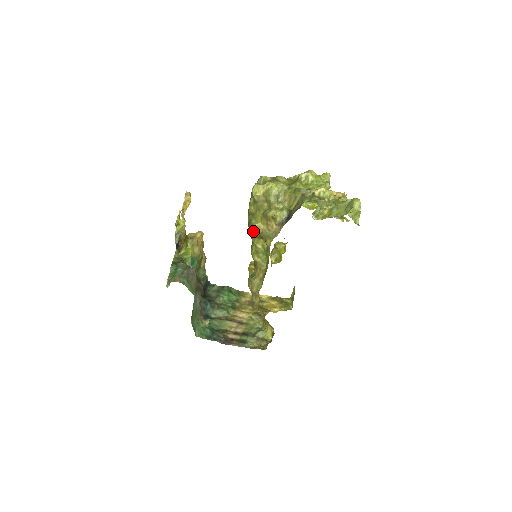
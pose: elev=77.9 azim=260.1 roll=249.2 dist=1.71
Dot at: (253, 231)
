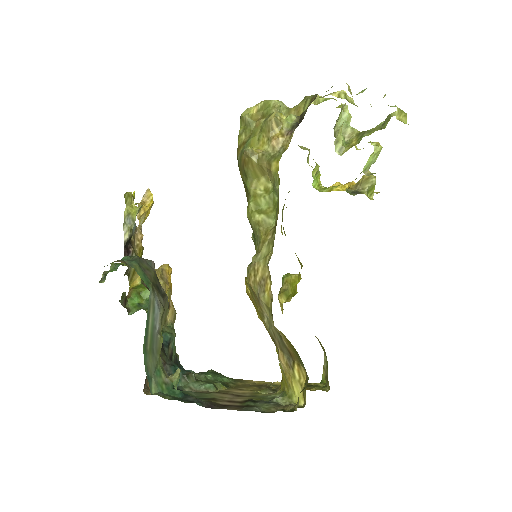
Dot at: (248, 158)
